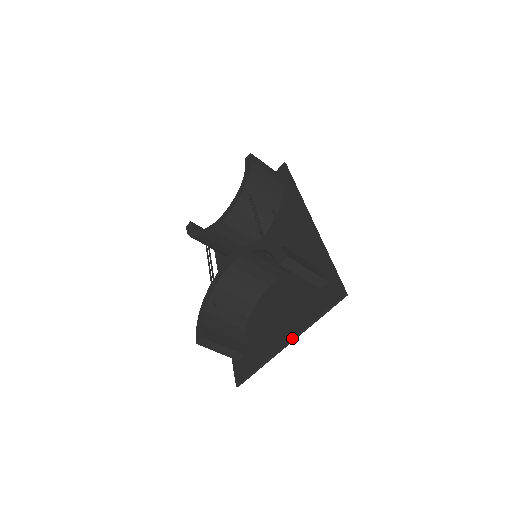
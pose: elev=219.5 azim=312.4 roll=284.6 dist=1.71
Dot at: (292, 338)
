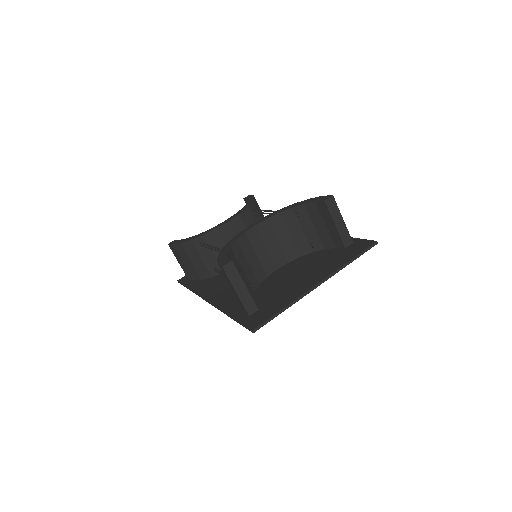
Dot at: (323, 278)
